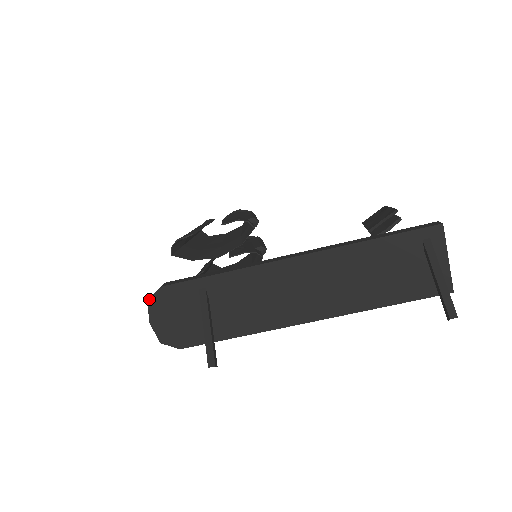
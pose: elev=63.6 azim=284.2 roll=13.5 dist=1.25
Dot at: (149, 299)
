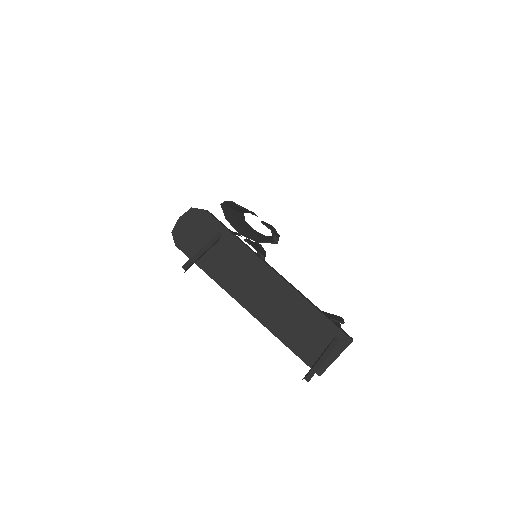
Dot at: (193, 208)
